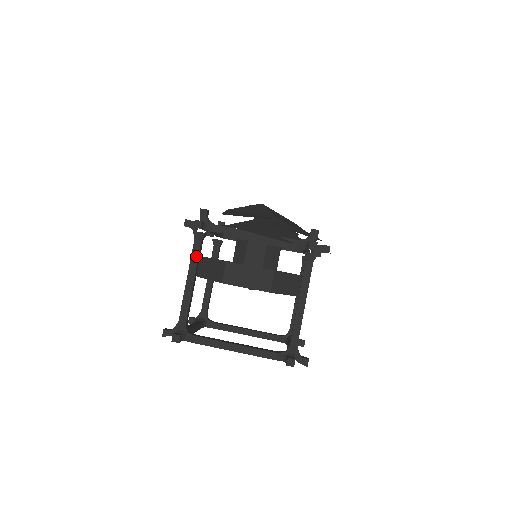
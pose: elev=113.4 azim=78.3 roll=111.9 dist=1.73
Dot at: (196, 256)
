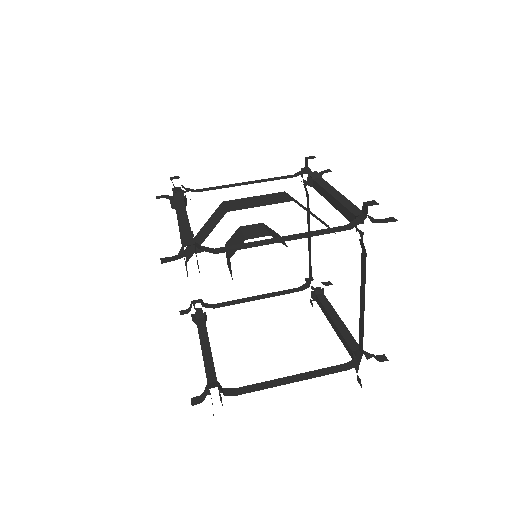
Dot at: (182, 207)
